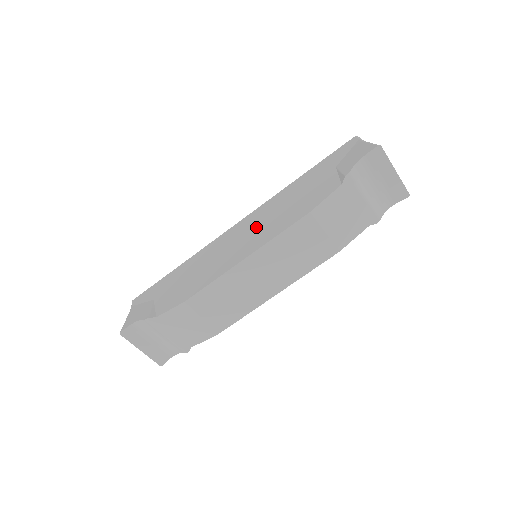
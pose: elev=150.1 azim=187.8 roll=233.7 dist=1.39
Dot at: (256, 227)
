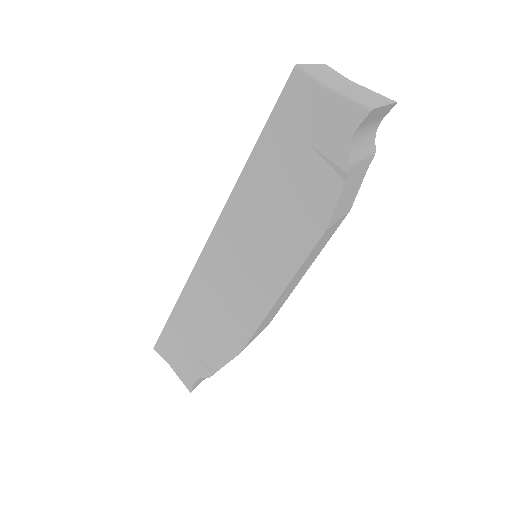
Dot at: (251, 251)
